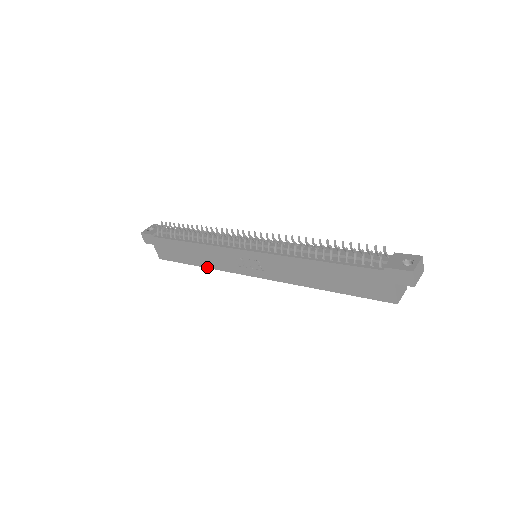
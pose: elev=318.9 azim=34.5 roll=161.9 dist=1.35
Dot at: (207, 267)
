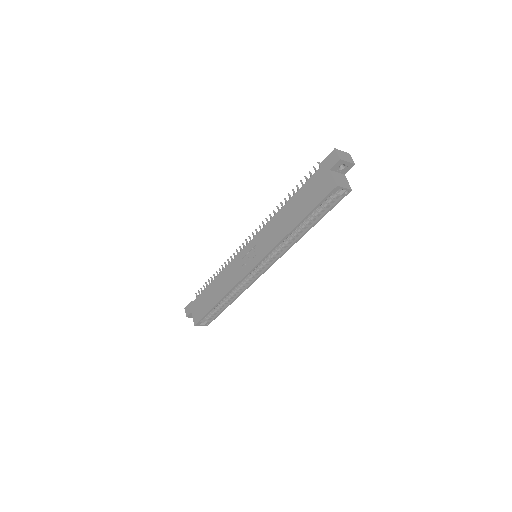
Dot at: (224, 295)
